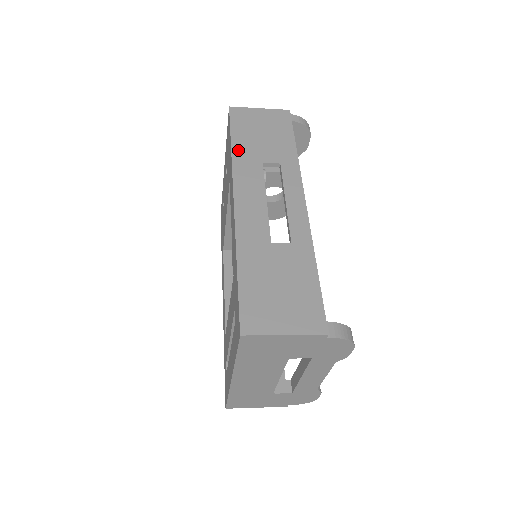
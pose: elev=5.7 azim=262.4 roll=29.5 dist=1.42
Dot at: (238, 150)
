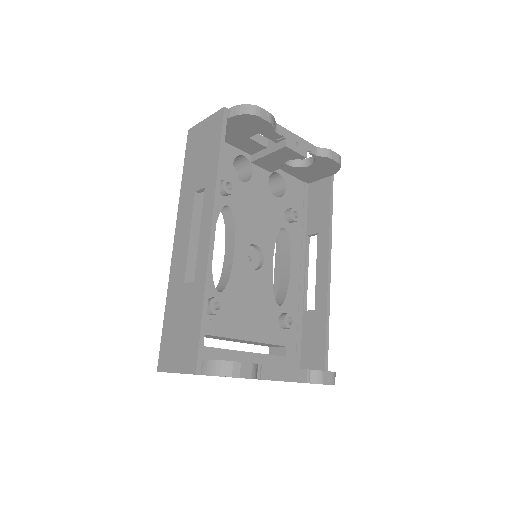
Dot at: (184, 183)
